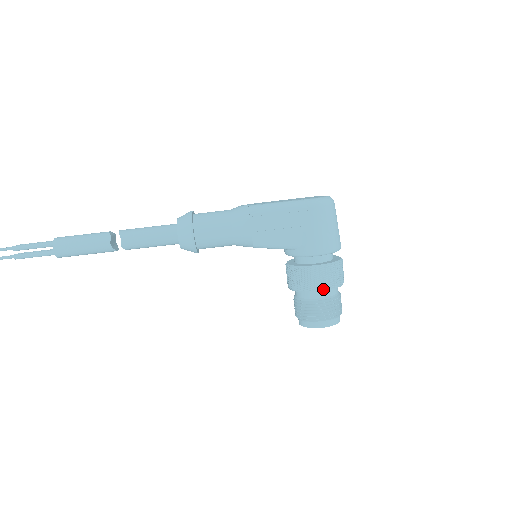
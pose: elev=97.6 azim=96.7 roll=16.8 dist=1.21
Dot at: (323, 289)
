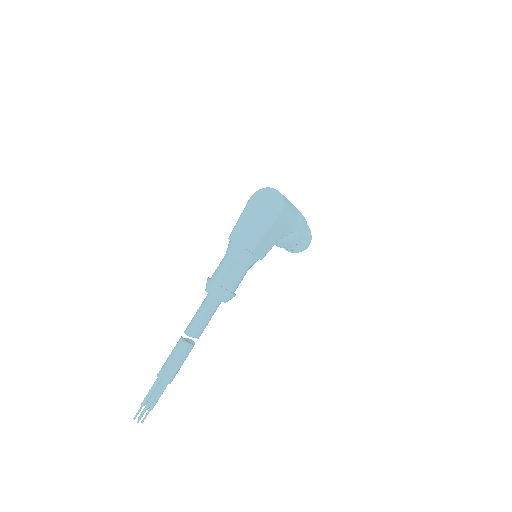
Dot at: occluded
